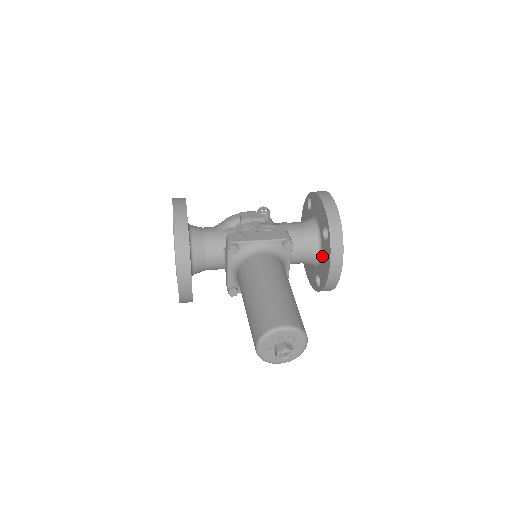
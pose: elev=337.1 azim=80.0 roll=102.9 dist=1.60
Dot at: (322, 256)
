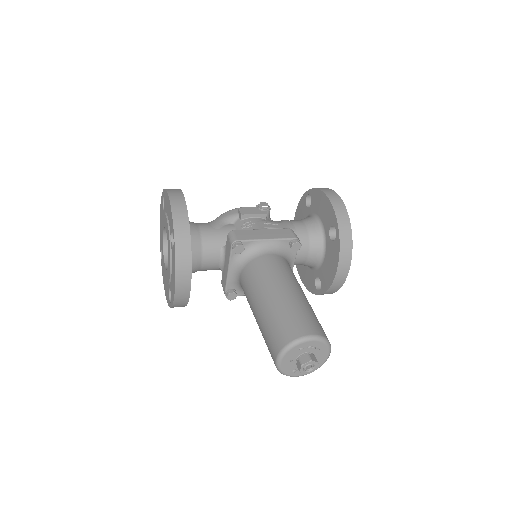
Dot at: (326, 257)
